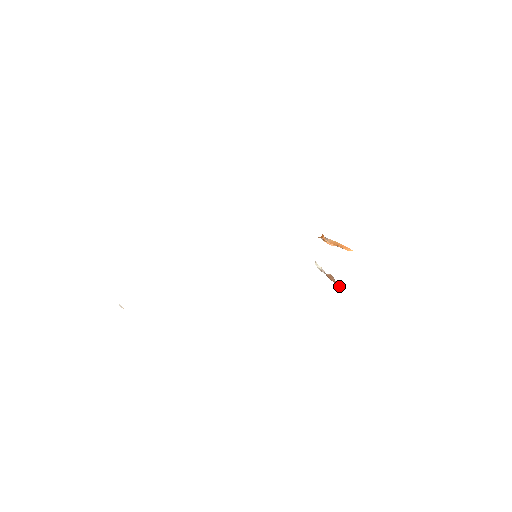
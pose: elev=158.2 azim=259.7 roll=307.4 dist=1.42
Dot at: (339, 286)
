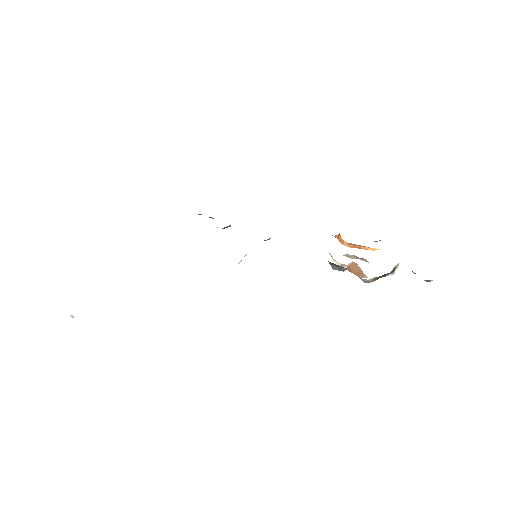
Dot at: (366, 276)
